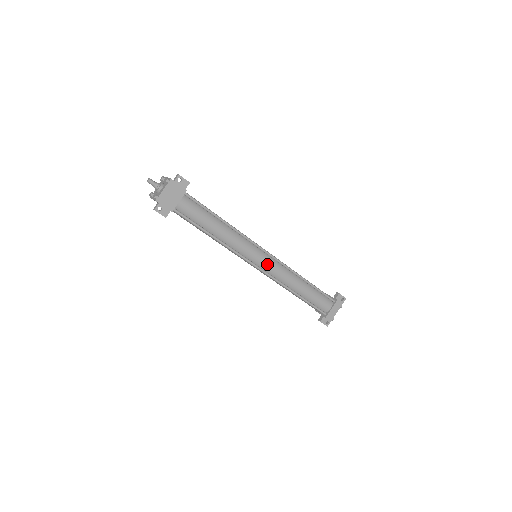
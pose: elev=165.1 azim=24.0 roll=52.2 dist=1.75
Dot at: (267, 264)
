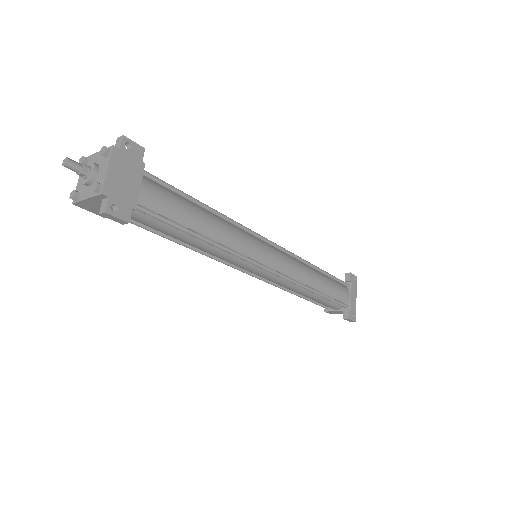
Dot at: (278, 260)
